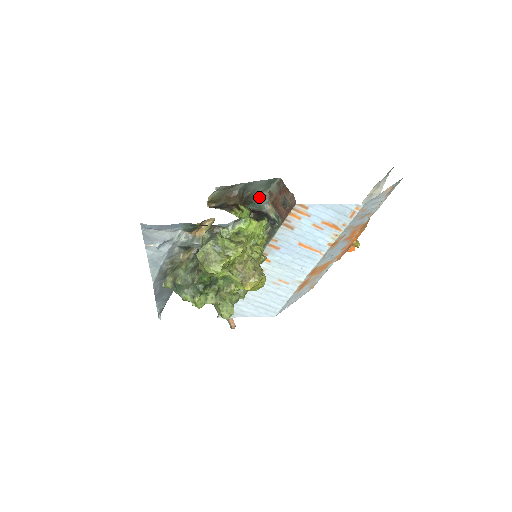
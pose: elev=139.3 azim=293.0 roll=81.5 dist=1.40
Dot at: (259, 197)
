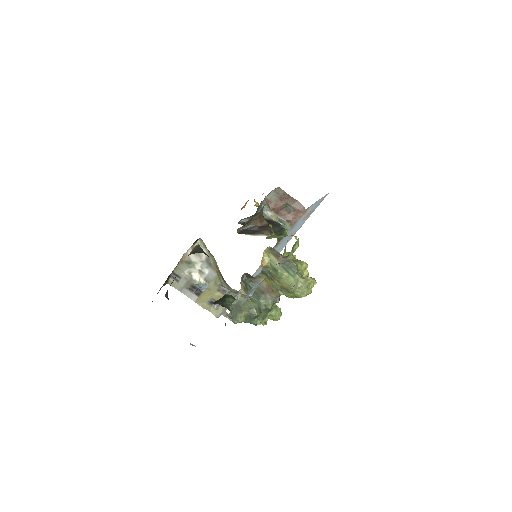
Dot at: (260, 207)
